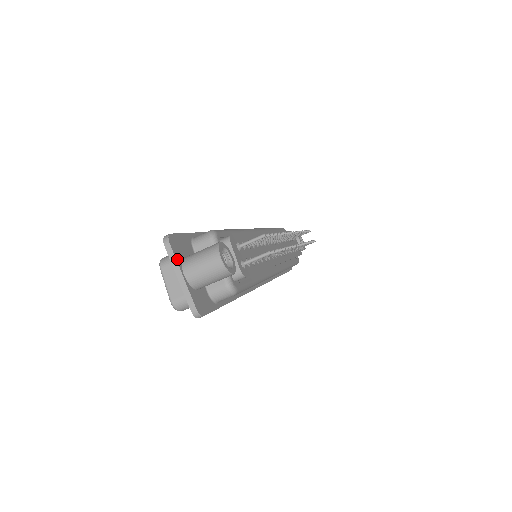
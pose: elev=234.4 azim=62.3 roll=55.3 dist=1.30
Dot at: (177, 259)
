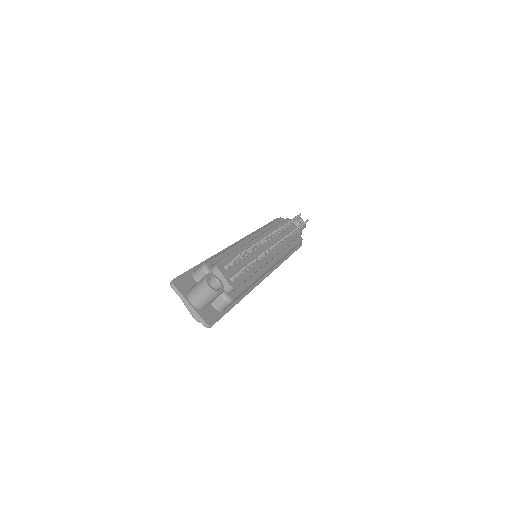
Dot at: (183, 295)
